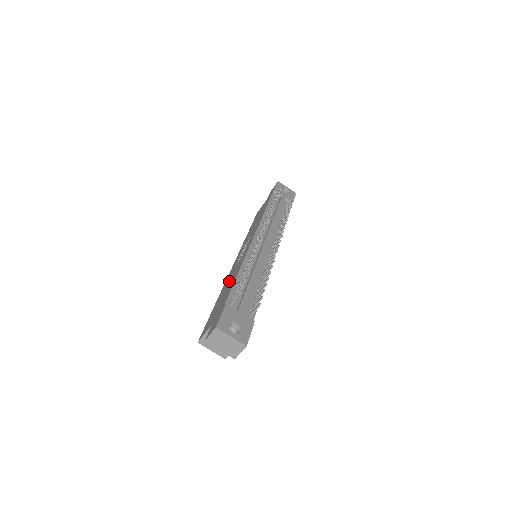
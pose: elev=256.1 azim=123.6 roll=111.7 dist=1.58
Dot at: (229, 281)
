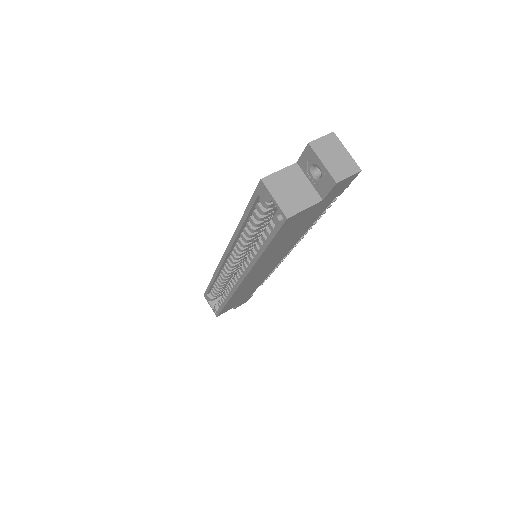
Dot at: occluded
